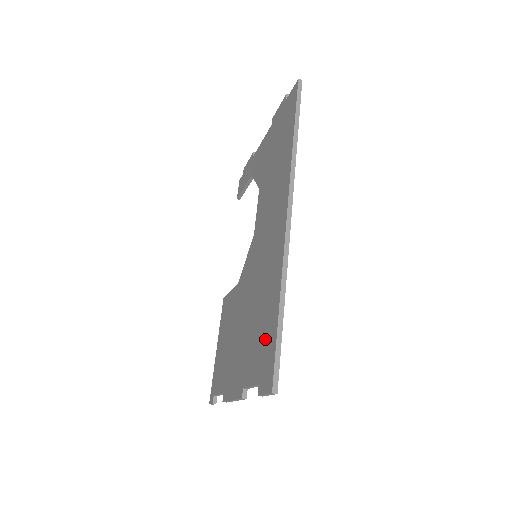
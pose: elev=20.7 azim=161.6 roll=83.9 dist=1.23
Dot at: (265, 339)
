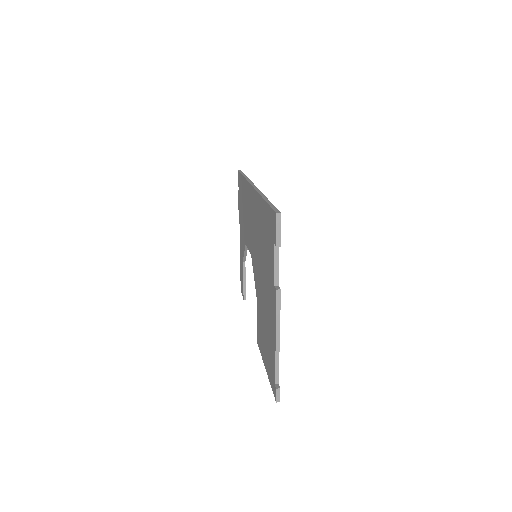
Dot at: (267, 228)
